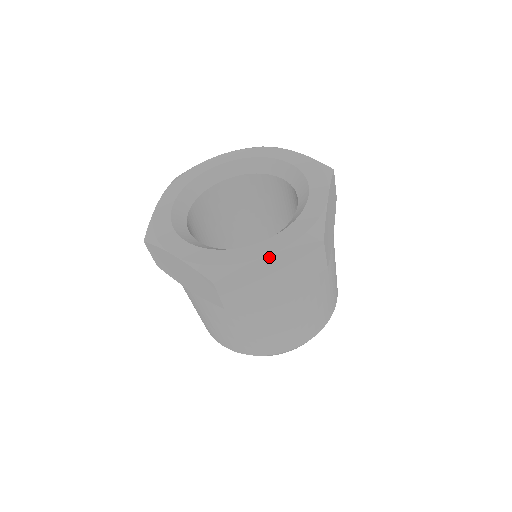
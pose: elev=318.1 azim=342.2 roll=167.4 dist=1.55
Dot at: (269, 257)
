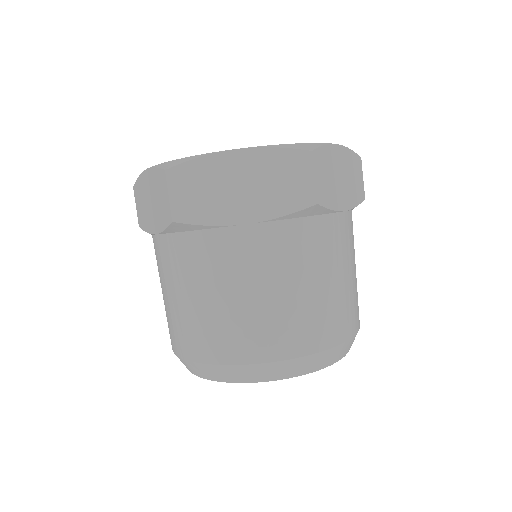
Dot at: (339, 148)
